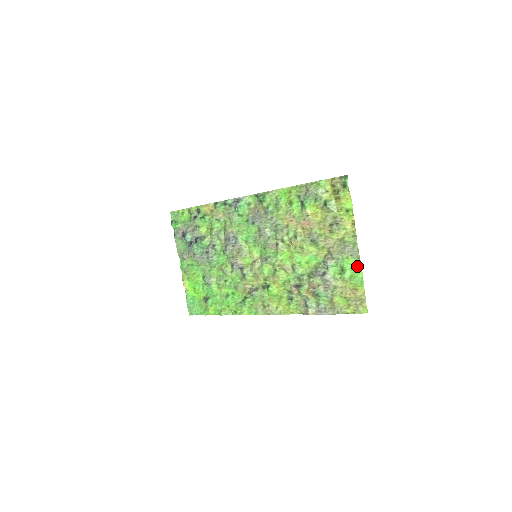
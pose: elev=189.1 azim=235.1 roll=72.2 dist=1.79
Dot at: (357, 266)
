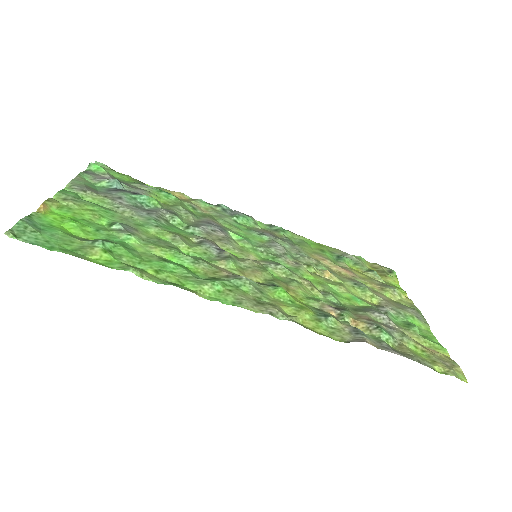
Dot at: (426, 331)
